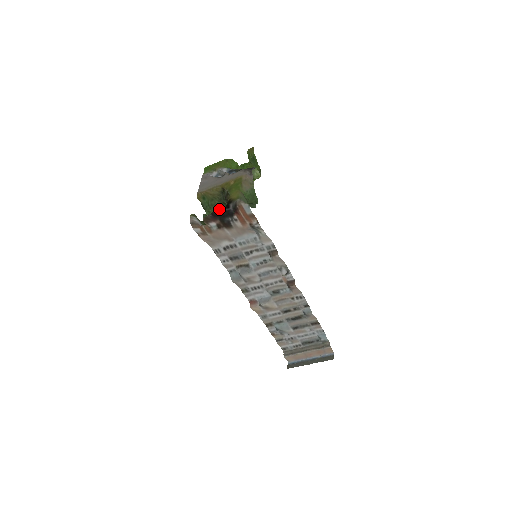
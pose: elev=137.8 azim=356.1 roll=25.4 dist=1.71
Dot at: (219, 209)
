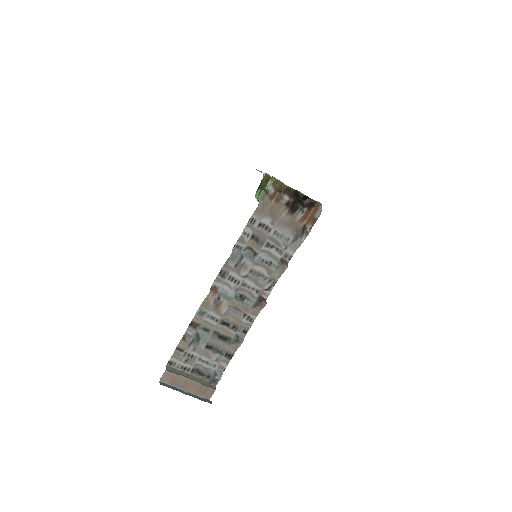
Dot at: occluded
